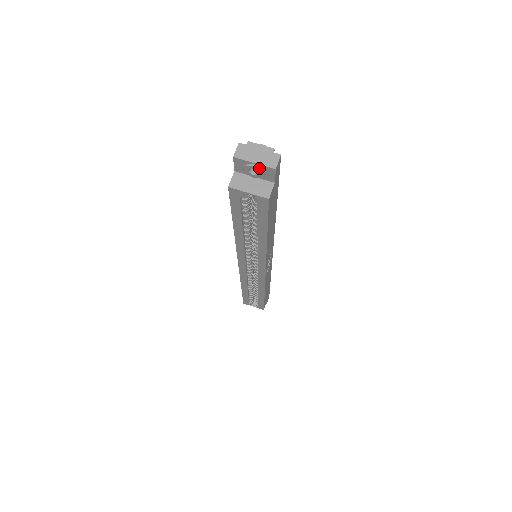
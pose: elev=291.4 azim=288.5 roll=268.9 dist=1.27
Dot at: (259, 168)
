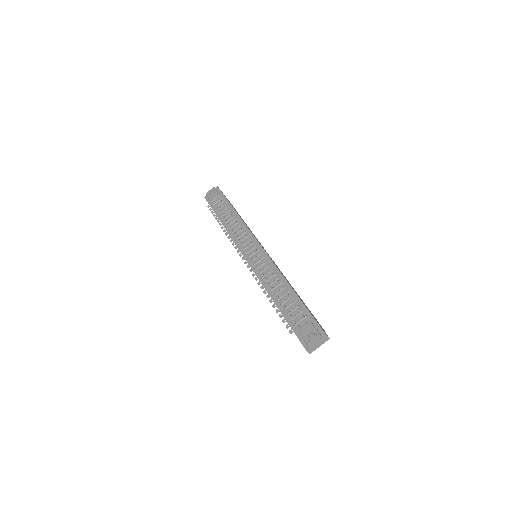
Dot at: (321, 343)
